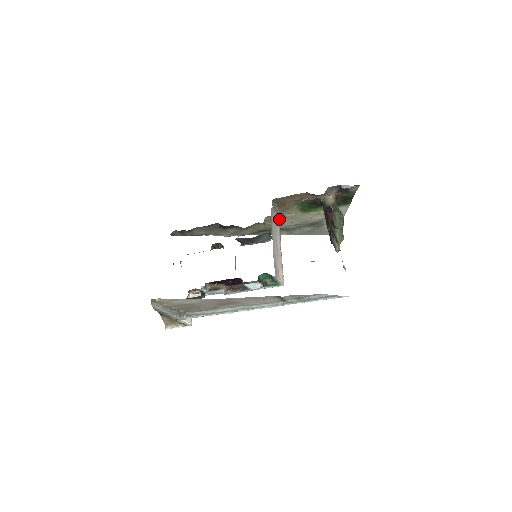
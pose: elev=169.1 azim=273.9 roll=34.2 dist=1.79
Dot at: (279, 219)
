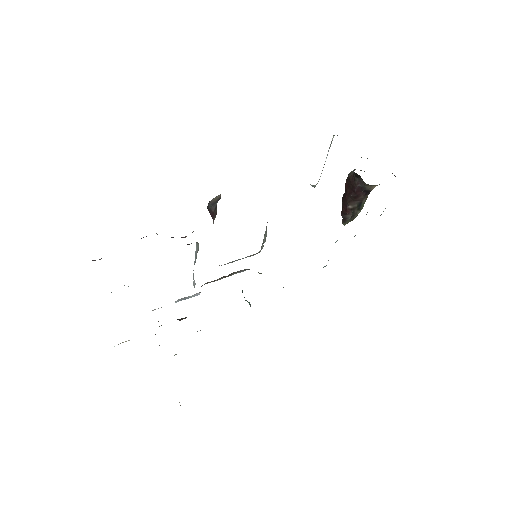
Dot at: occluded
